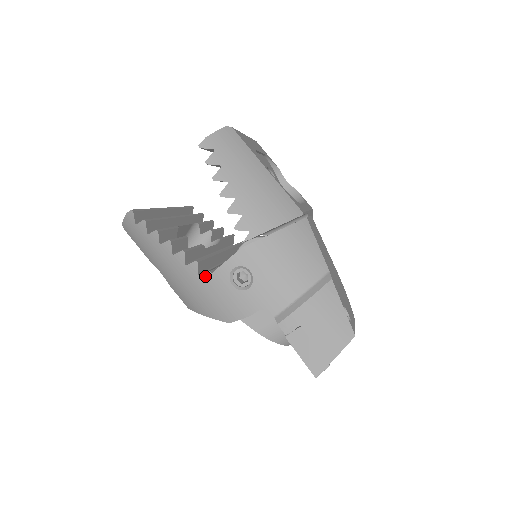
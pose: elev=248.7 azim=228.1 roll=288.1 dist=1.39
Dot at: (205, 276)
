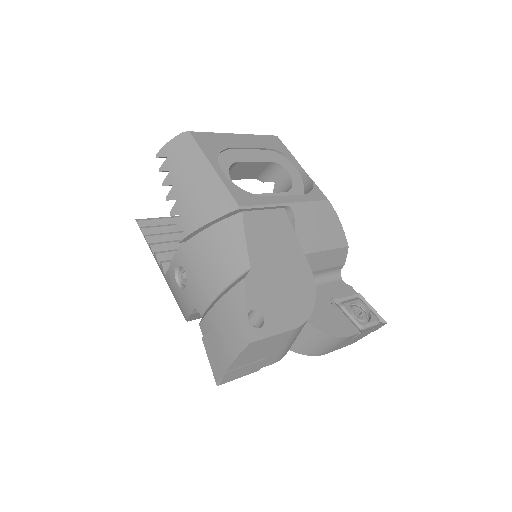
Dot at: (167, 276)
